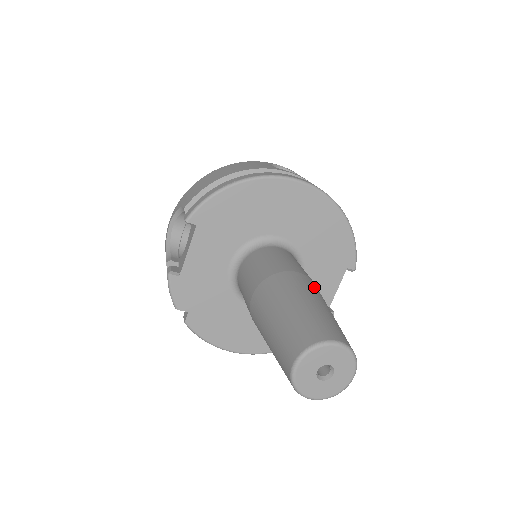
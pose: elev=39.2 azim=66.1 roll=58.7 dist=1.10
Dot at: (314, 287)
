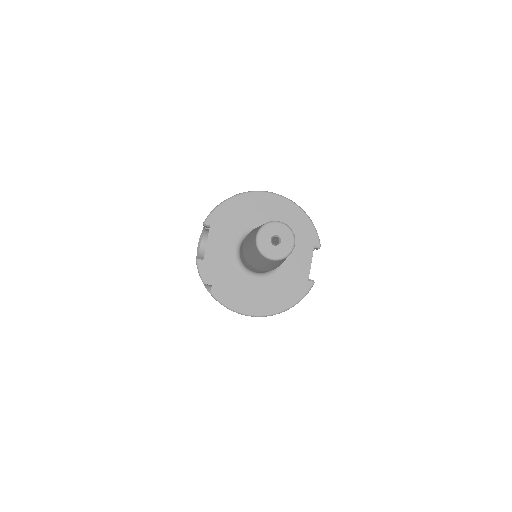
Dot at: occluded
